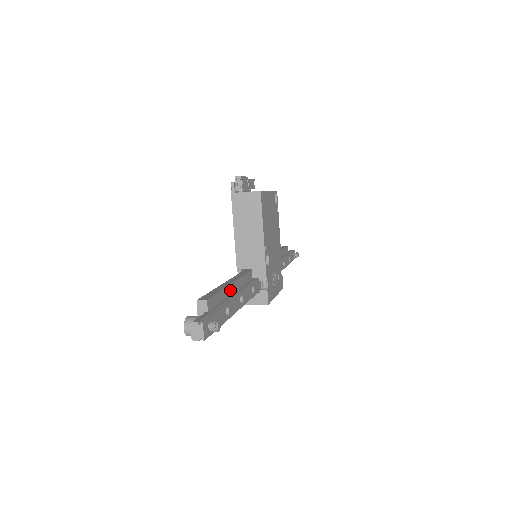
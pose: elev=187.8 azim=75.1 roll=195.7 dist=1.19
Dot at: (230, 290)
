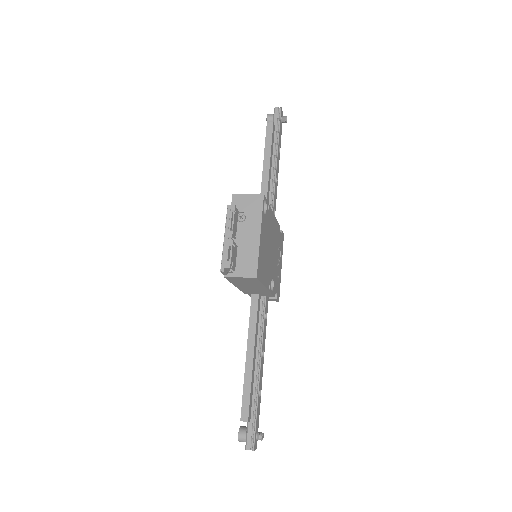
Dot at: (254, 364)
